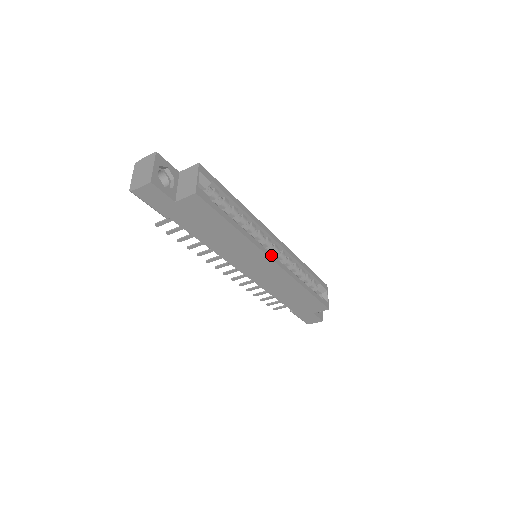
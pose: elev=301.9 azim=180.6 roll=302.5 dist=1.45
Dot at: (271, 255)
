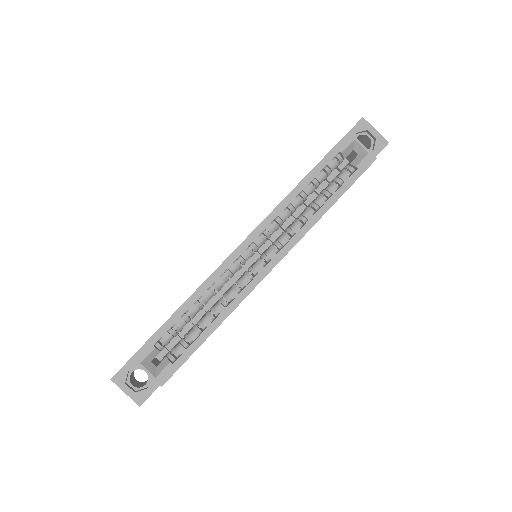
Dot at: (261, 273)
